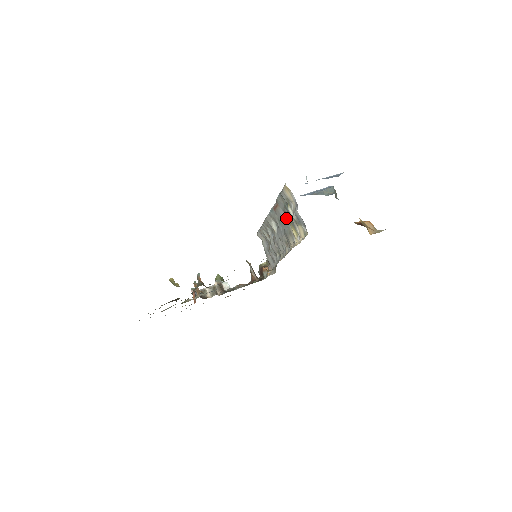
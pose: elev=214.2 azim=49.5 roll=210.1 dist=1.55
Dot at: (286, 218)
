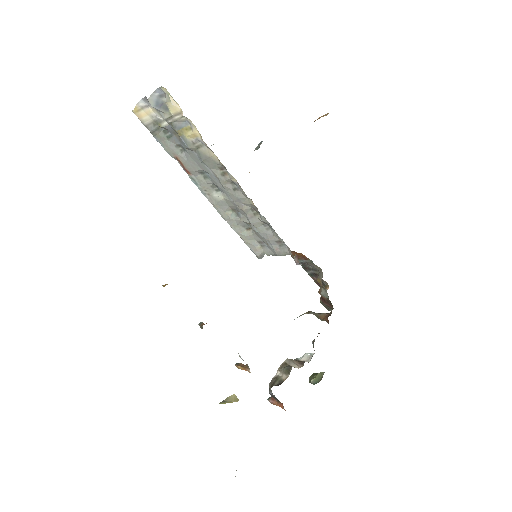
Dot at: (183, 146)
